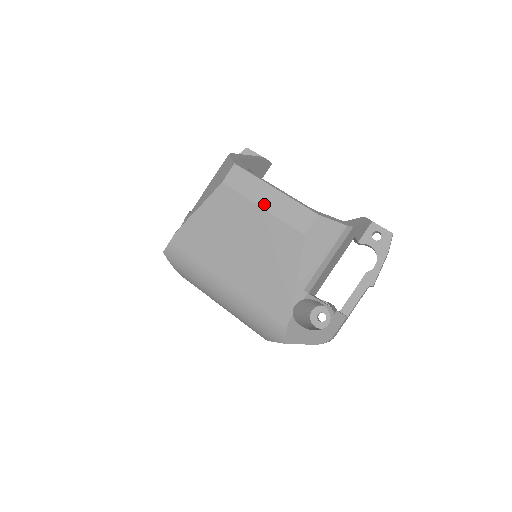
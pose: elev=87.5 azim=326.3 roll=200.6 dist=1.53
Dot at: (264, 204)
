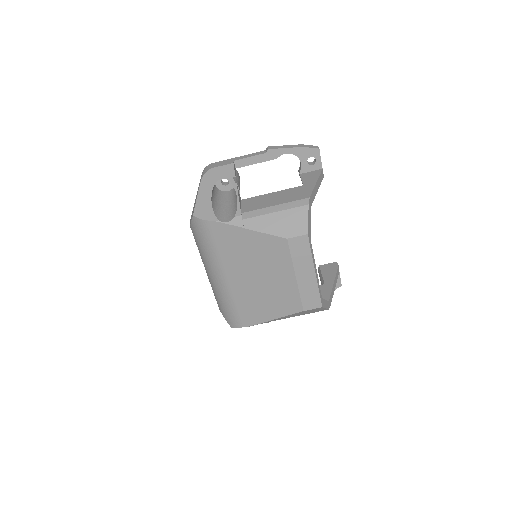
Dot at: (299, 276)
